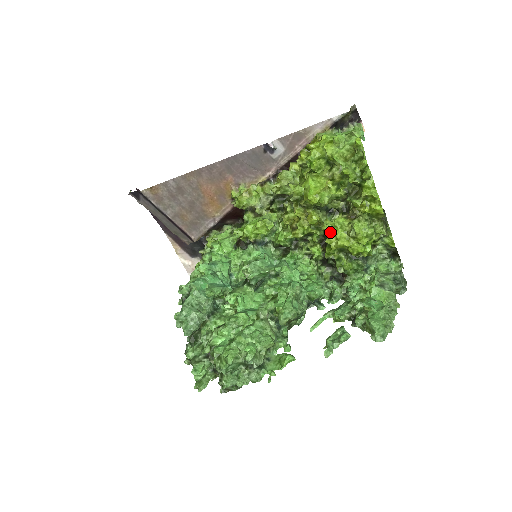
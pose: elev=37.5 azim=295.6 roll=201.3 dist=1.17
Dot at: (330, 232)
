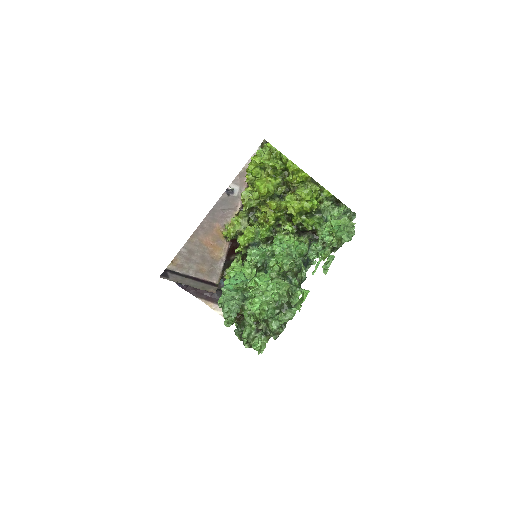
Dot at: (287, 206)
